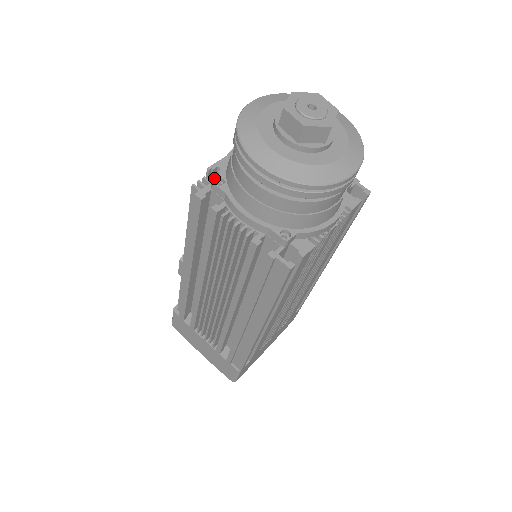
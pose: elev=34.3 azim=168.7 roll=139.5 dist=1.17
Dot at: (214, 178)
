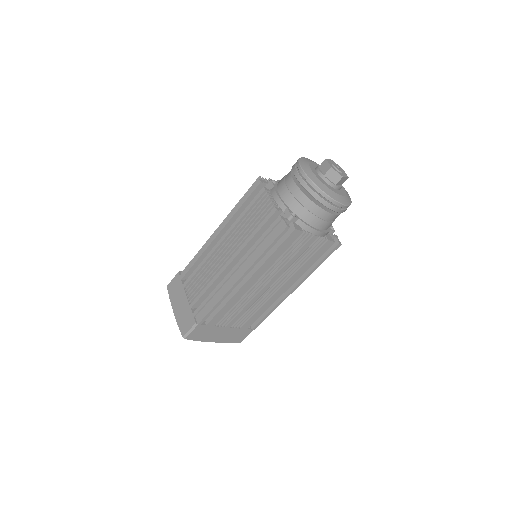
Dot at: occluded
